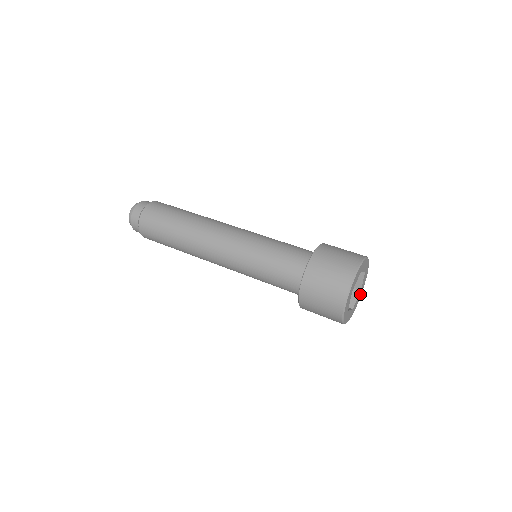
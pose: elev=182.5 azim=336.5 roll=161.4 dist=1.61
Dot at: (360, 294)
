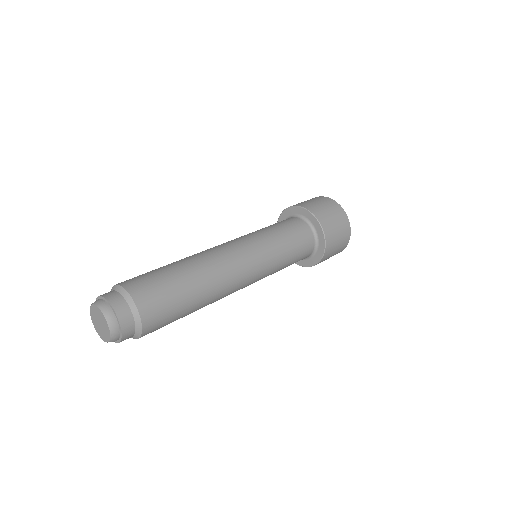
Dot at: occluded
